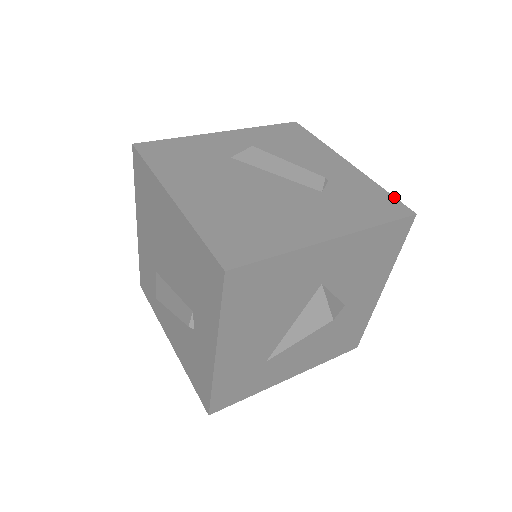
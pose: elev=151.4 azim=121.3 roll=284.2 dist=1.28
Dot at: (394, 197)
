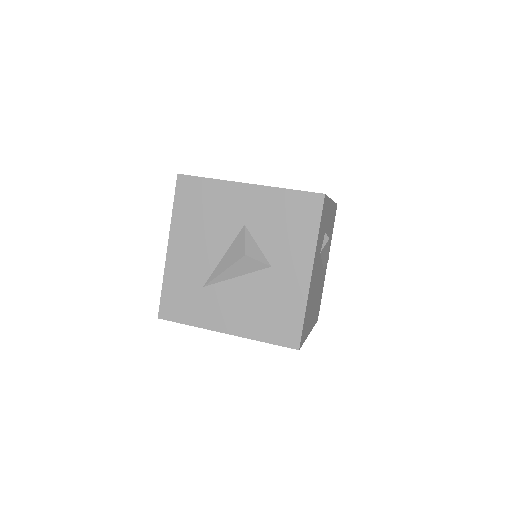
Dot at: (327, 196)
